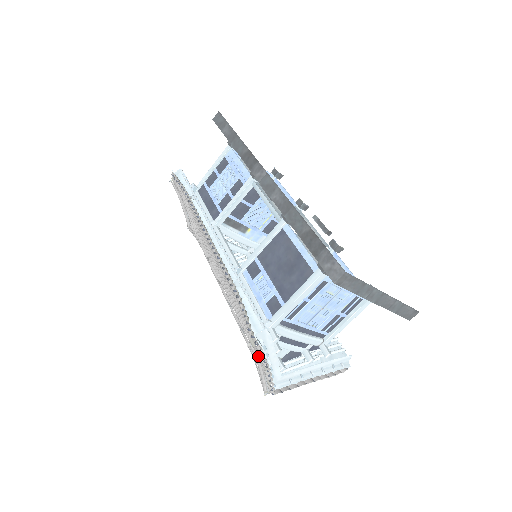
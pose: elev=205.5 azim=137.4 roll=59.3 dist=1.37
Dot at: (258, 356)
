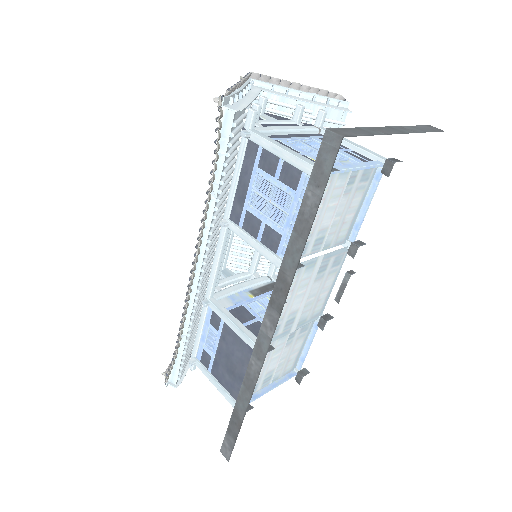
Dot at: occluded
